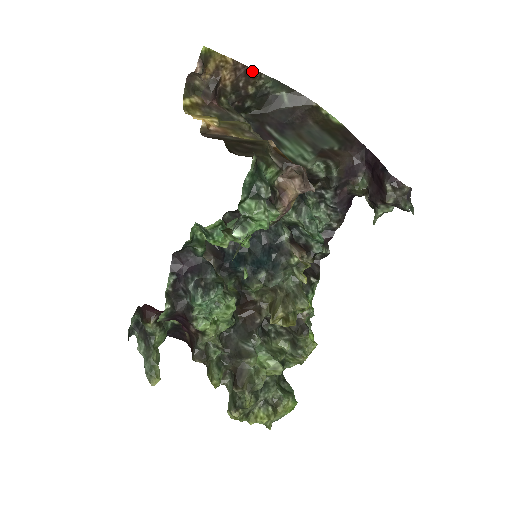
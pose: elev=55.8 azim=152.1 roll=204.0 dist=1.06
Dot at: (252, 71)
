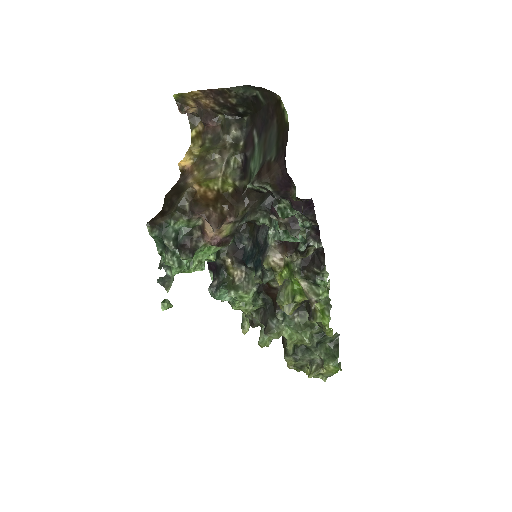
Dot at: (219, 90)
